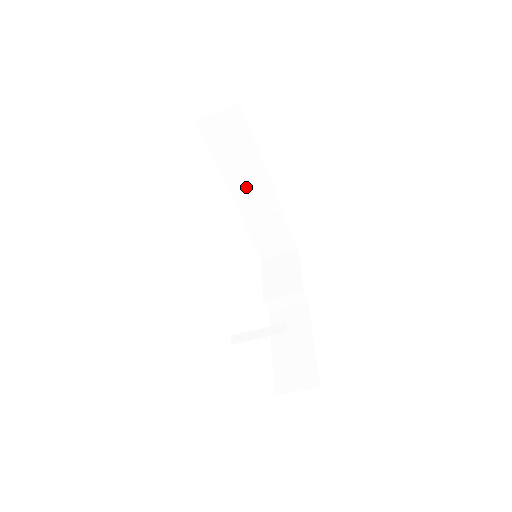
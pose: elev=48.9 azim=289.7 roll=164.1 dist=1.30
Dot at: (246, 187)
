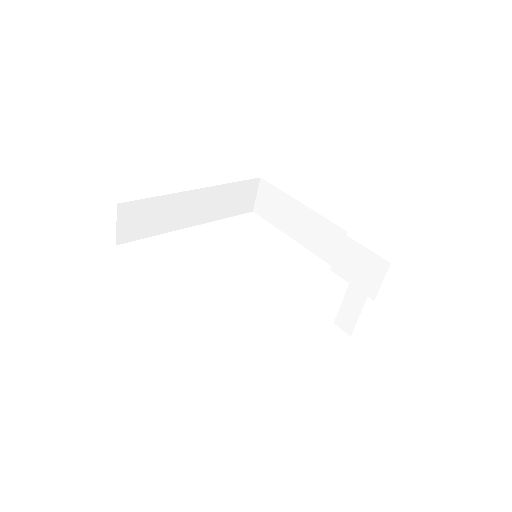
Dot at: (309, 234)
